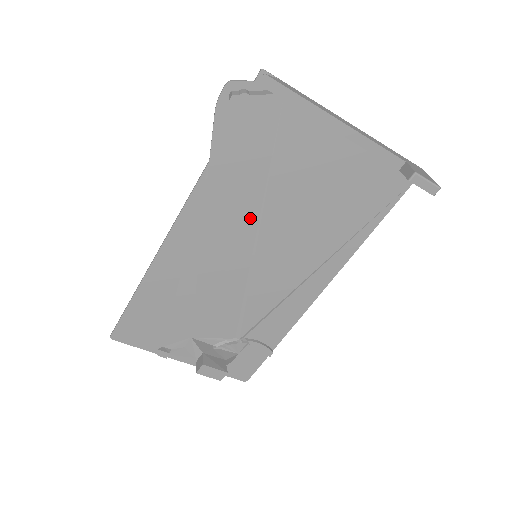
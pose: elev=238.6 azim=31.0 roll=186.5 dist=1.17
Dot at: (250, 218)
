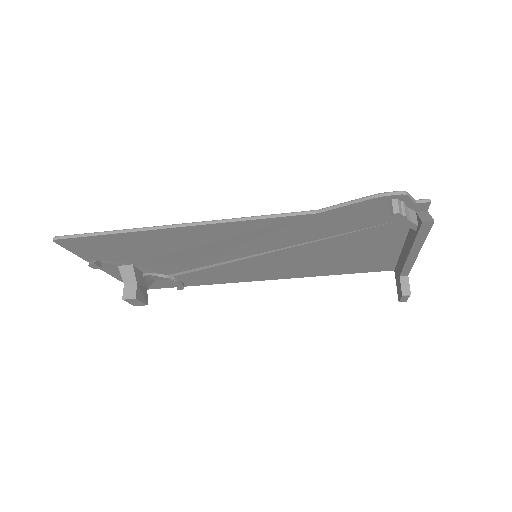
Dot at: (287, 243)
